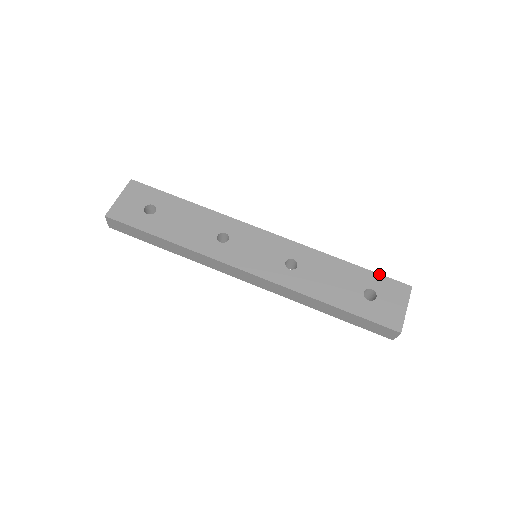
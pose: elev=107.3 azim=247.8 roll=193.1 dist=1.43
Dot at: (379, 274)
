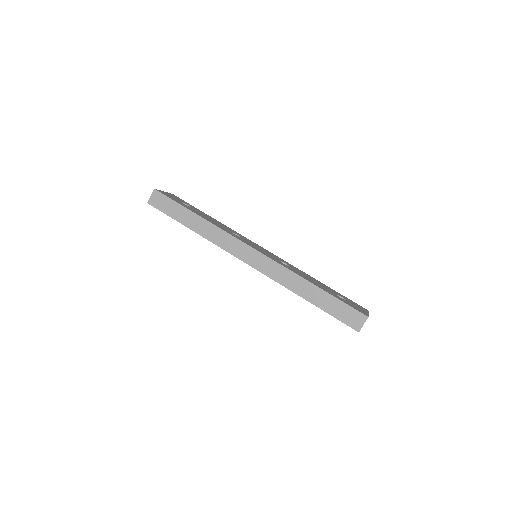
Dot at: (345, 297)
